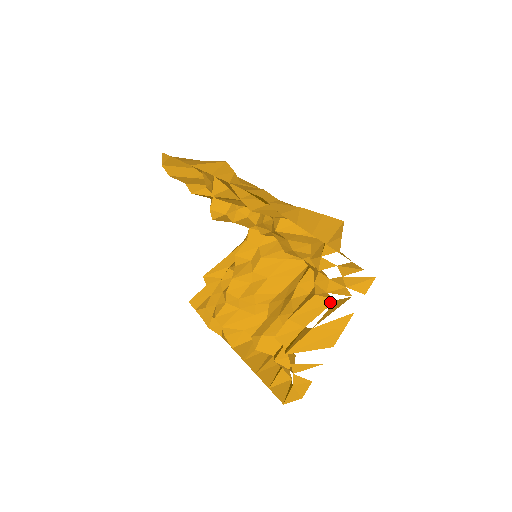
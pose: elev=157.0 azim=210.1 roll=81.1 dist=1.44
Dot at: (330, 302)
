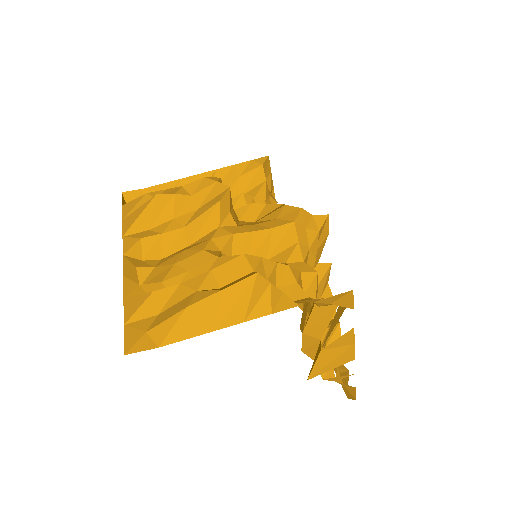
Dot at: (335, 306)
